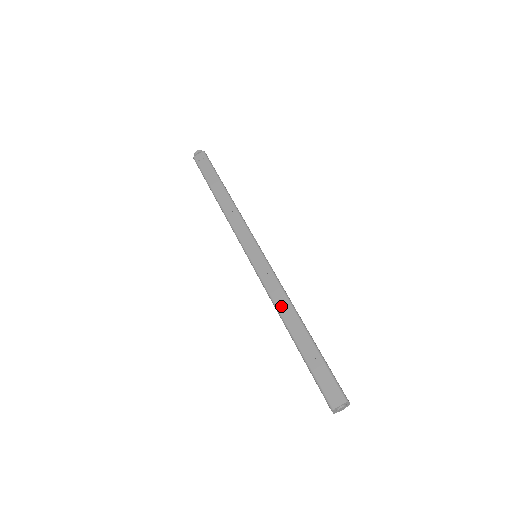
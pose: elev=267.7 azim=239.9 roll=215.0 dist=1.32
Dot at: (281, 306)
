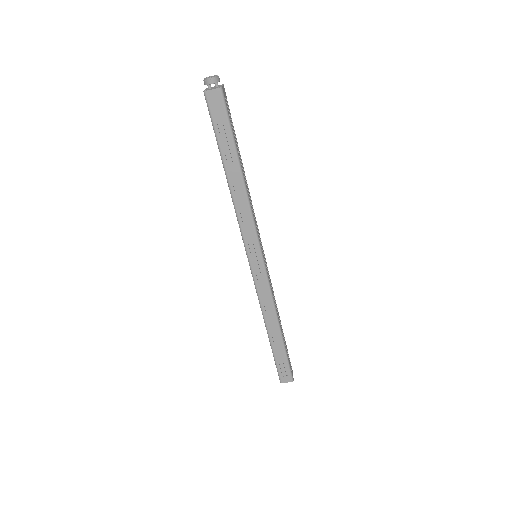
Dot at: (267, 313)
